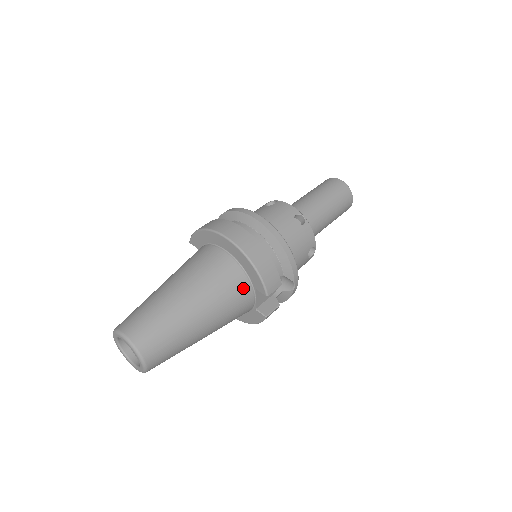
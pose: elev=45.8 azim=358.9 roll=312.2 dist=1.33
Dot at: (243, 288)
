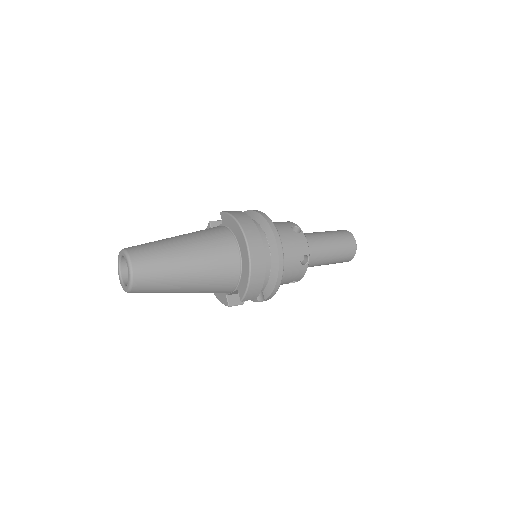
Dot at: (230, 284)
